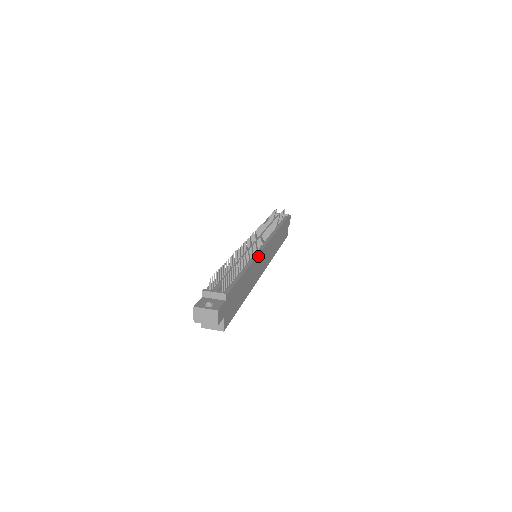
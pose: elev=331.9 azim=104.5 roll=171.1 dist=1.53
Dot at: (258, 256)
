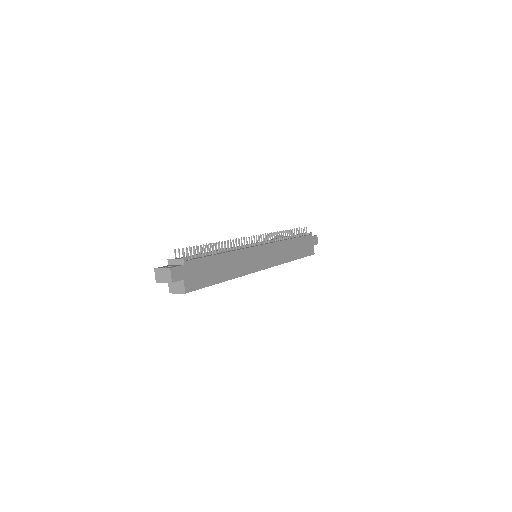
Dot at: (248, 249)
